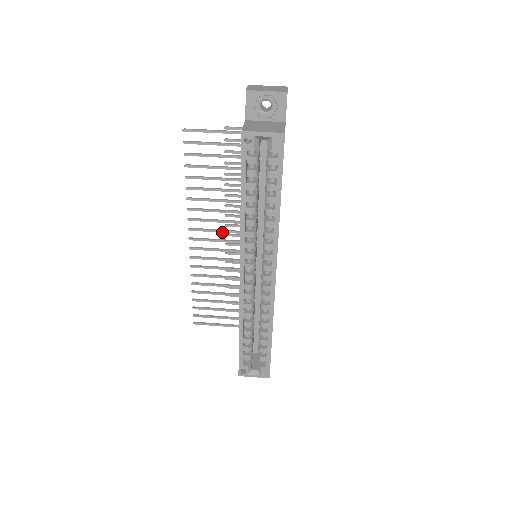
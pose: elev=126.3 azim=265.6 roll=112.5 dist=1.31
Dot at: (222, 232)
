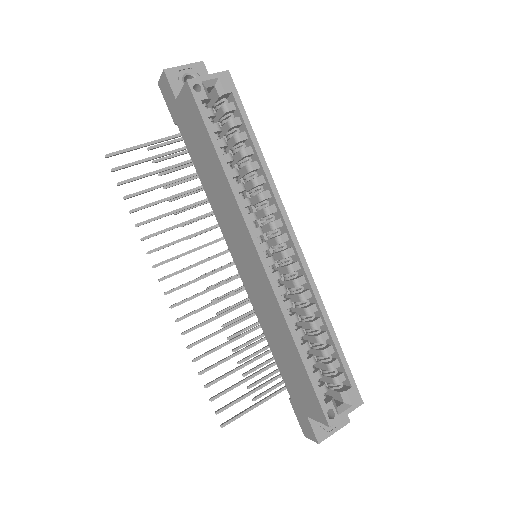
Dot at: occluded
